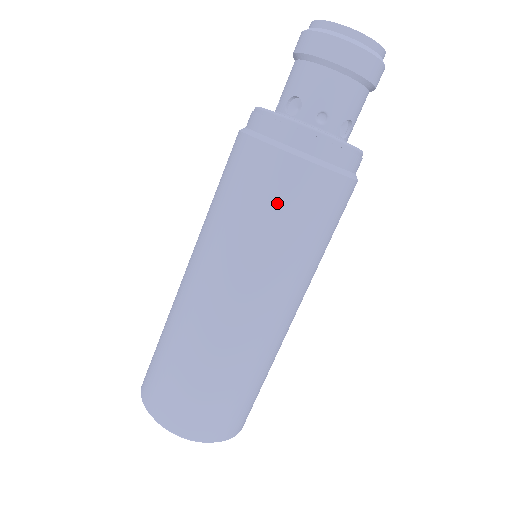
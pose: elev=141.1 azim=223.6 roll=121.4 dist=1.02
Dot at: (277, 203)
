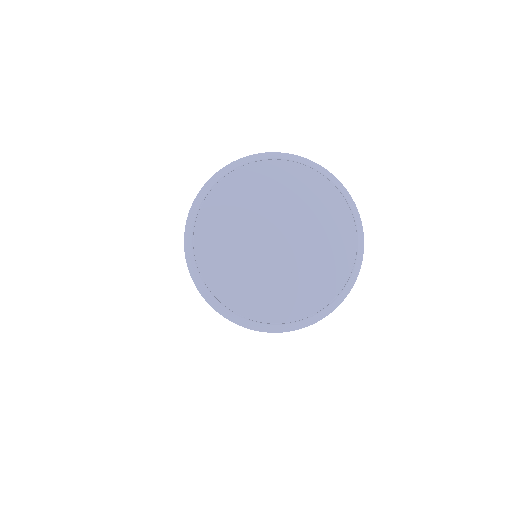
Dot at: occluded
